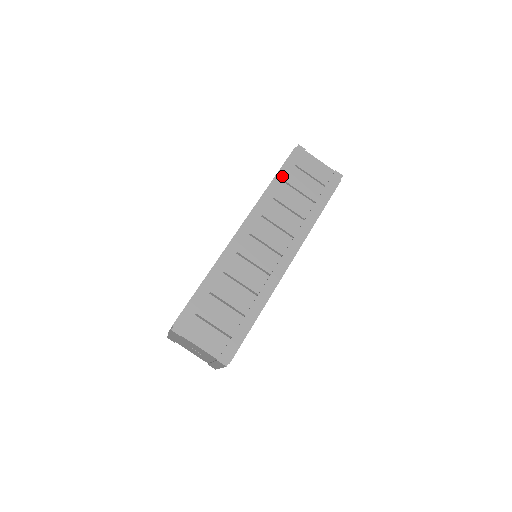
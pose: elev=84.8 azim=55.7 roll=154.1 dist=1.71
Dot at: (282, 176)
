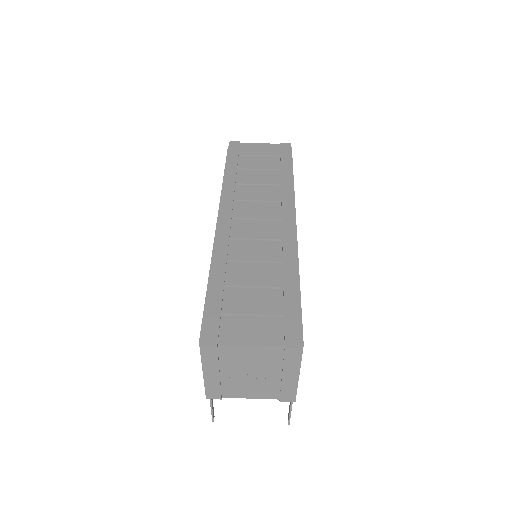
Dot at: (231, 166)
